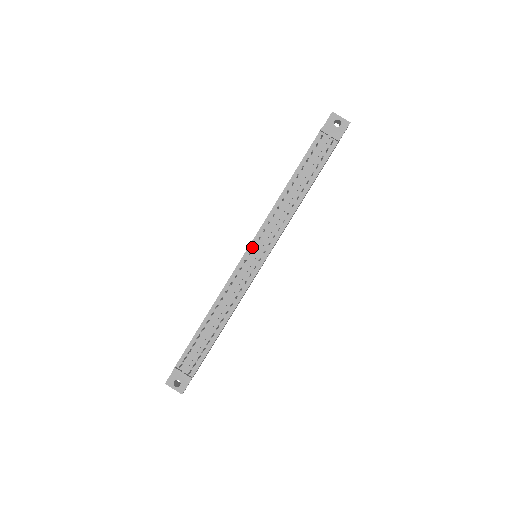
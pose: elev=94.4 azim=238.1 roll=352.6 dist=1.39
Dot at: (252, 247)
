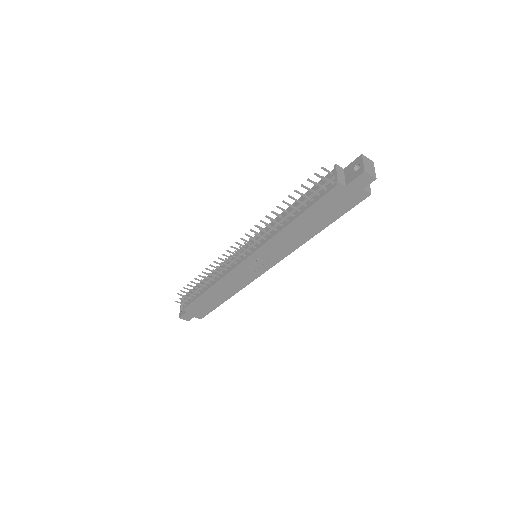
Dot at: (249, 243)
